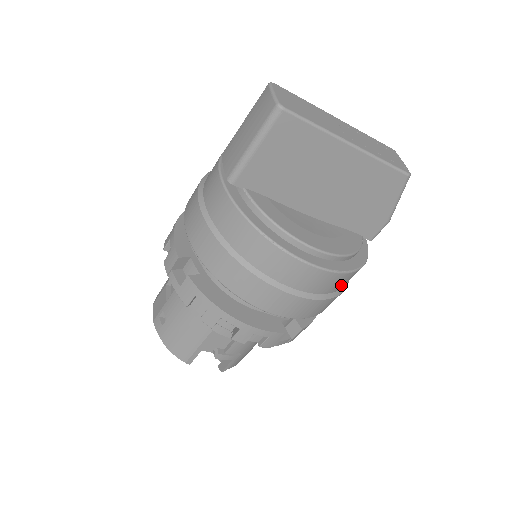
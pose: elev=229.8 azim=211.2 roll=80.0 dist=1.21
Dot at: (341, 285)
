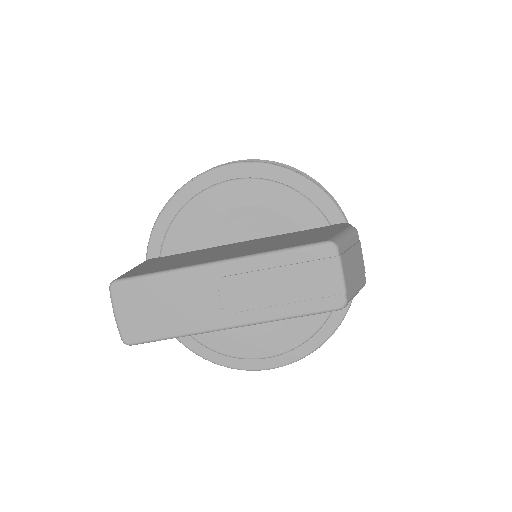
Dot at: occluded
